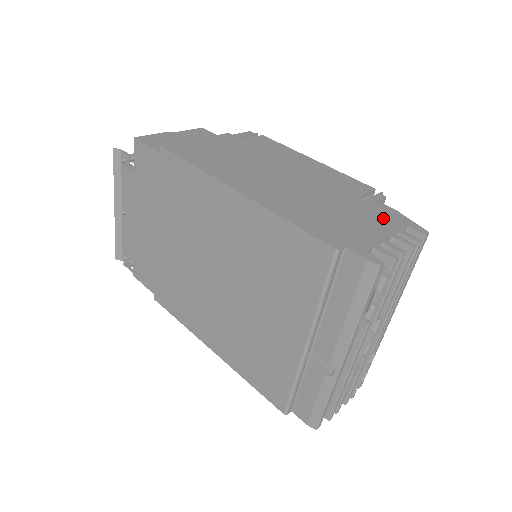
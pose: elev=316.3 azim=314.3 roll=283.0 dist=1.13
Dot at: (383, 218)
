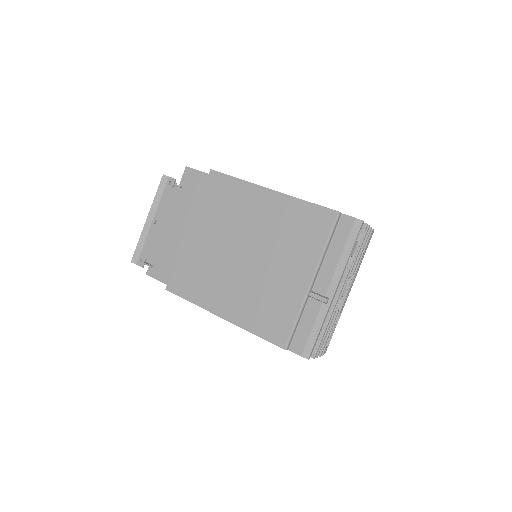
Dot at: occluded
